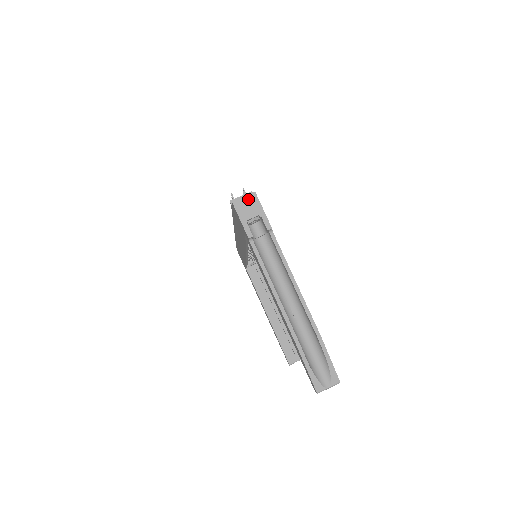
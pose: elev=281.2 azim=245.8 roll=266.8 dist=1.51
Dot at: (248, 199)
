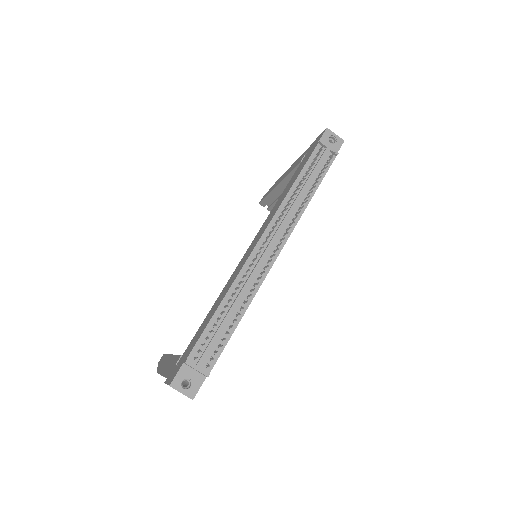
Dot at: (183, 394)
